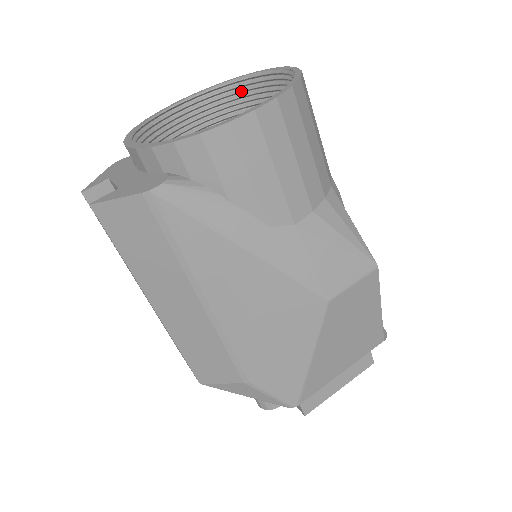
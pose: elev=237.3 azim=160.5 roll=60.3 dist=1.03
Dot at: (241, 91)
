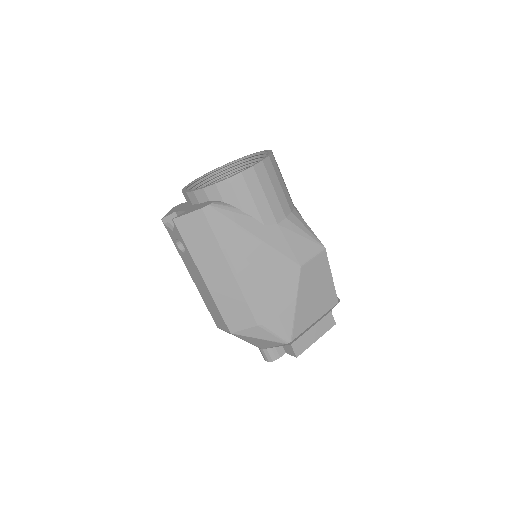
Dot at: (238, 167)
